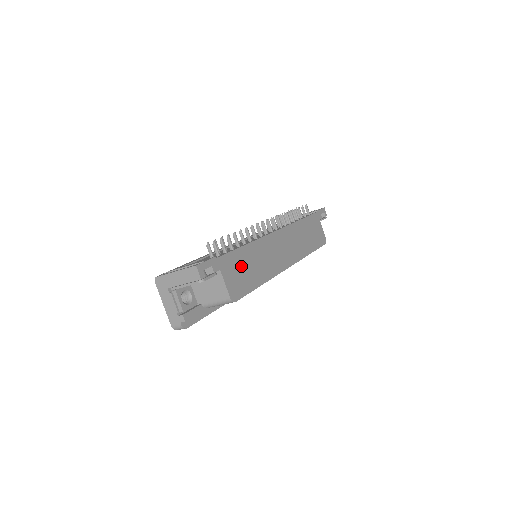
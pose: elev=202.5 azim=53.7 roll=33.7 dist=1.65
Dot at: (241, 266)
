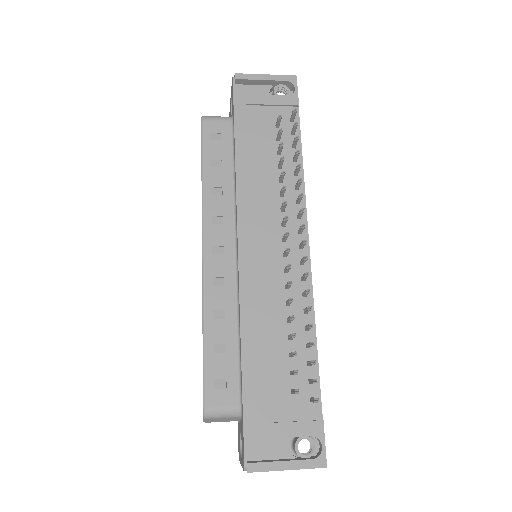
Dot at: occluded
